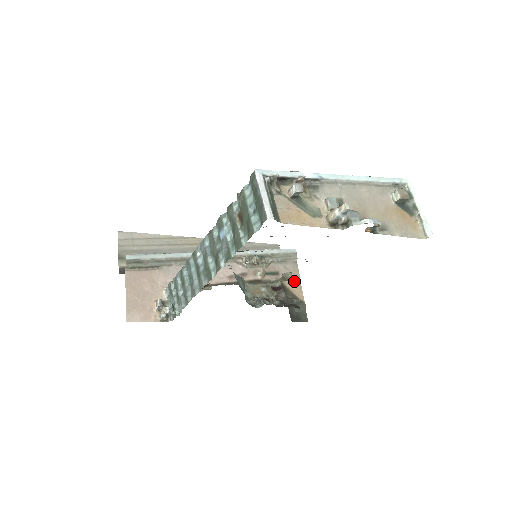
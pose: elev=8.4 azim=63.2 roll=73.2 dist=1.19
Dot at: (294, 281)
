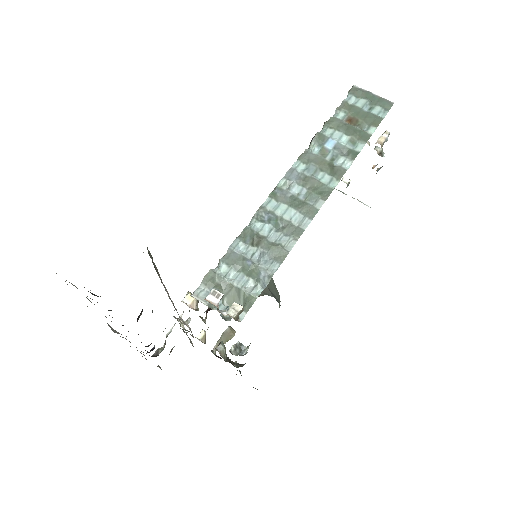
Dot at: occluded
